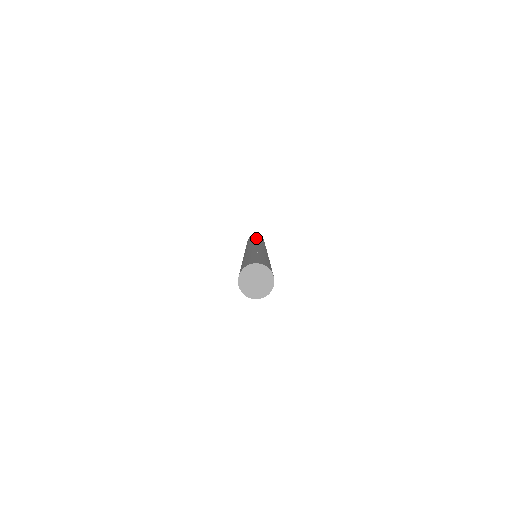
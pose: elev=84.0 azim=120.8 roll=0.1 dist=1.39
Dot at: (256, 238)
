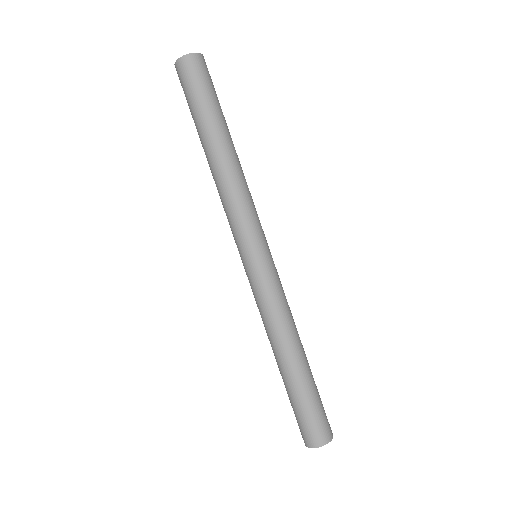
Dot at: (223, 150)
